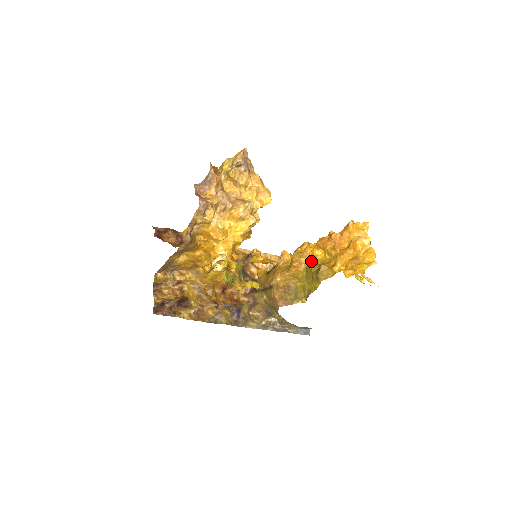
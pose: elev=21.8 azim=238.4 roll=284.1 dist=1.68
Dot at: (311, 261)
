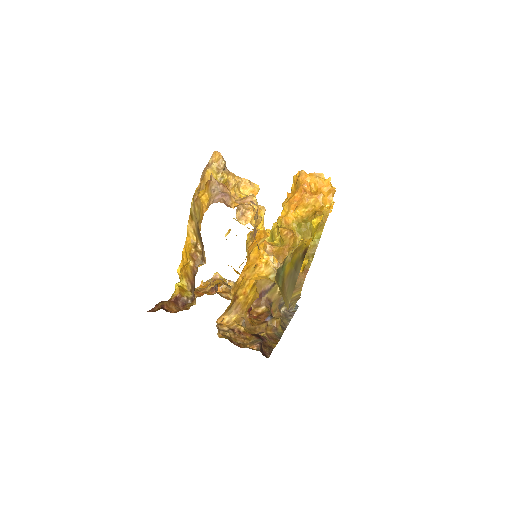
Dot at: (299, 222)
